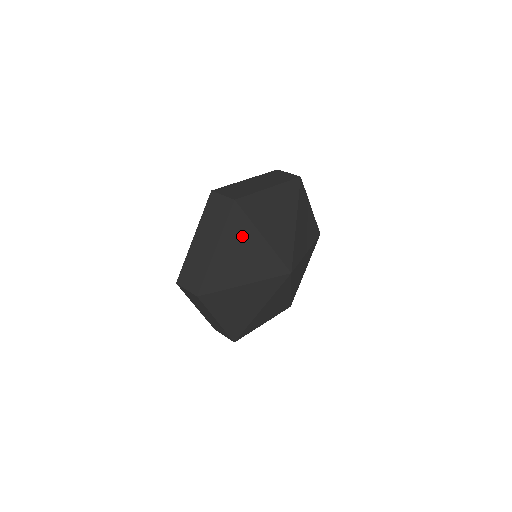
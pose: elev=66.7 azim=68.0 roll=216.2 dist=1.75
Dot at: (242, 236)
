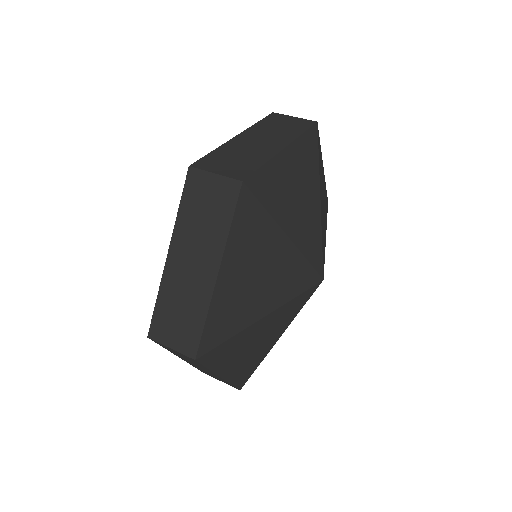
Dot at: (257, 242)
